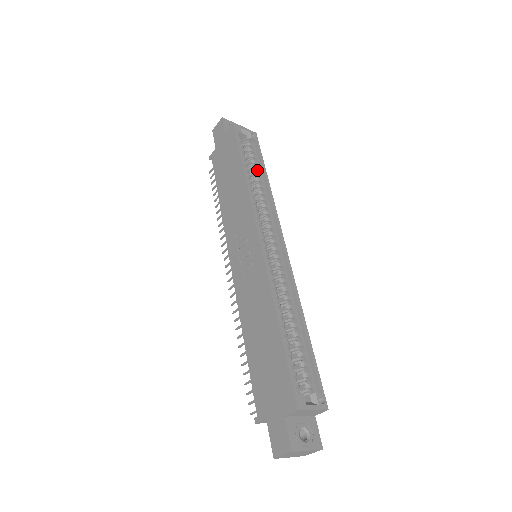
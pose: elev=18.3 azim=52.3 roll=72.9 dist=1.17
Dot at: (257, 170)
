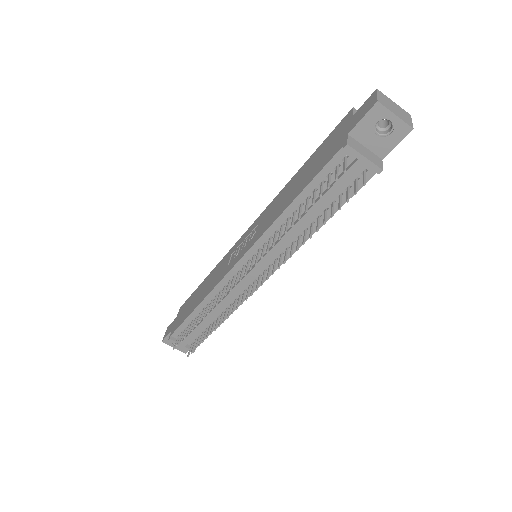
Dot at: occluded
